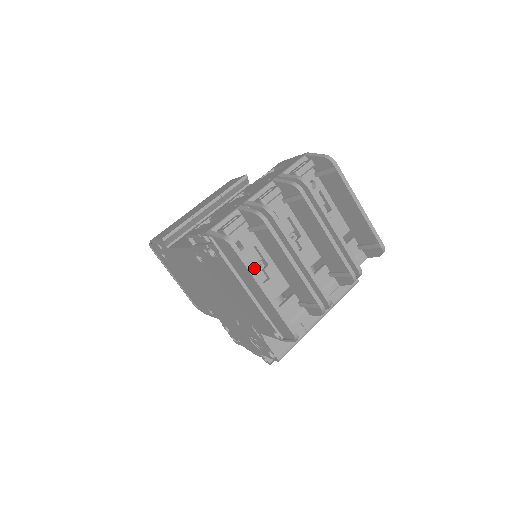
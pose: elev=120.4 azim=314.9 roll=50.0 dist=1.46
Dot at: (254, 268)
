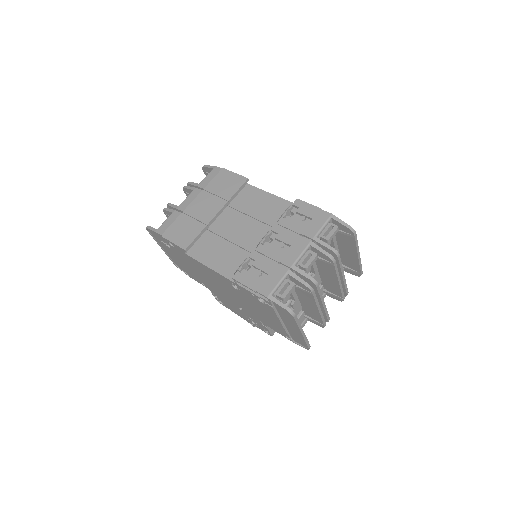
Dot at: occluded
